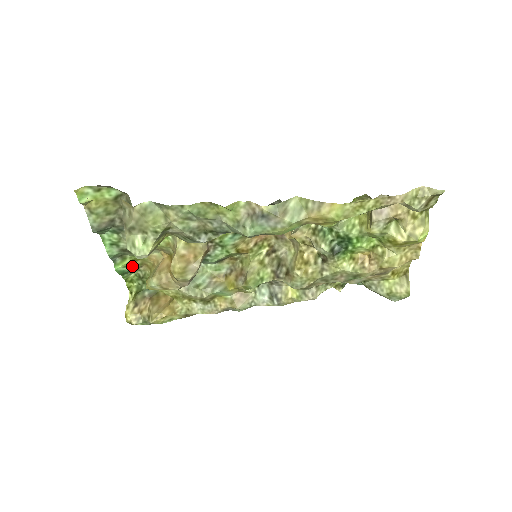
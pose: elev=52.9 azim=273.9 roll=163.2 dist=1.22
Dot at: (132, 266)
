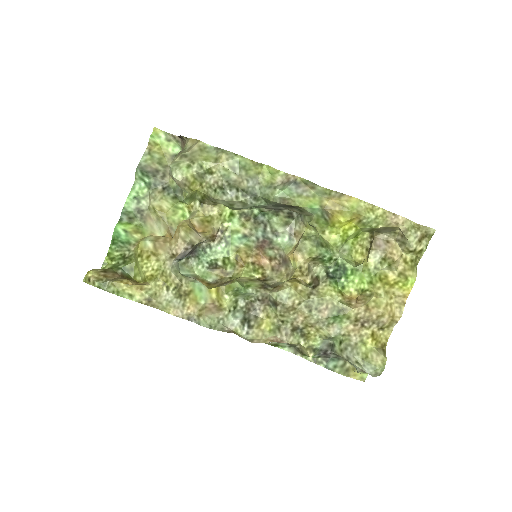
Dot at: (130, 236)
